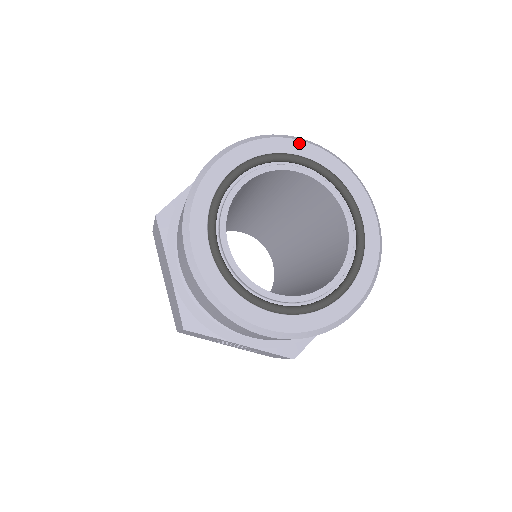
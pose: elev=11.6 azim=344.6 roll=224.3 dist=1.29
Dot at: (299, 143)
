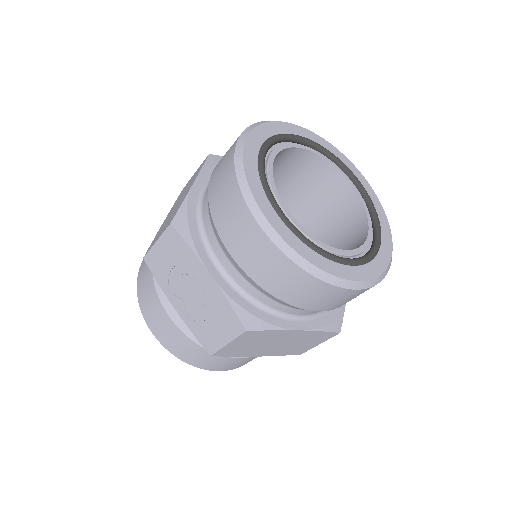
Dot at: (356, 169)
